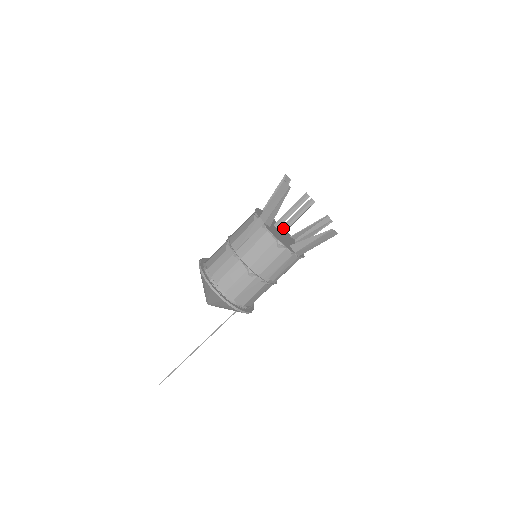
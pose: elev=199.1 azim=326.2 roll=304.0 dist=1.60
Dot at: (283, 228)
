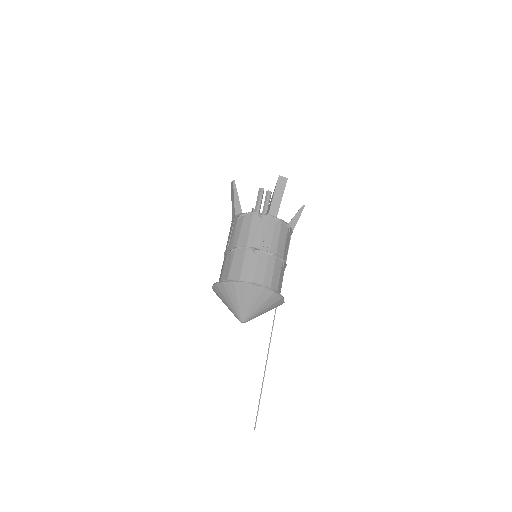
Dot at: occluded
